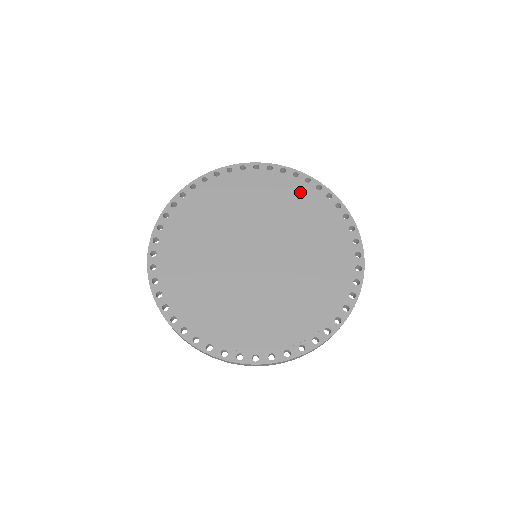
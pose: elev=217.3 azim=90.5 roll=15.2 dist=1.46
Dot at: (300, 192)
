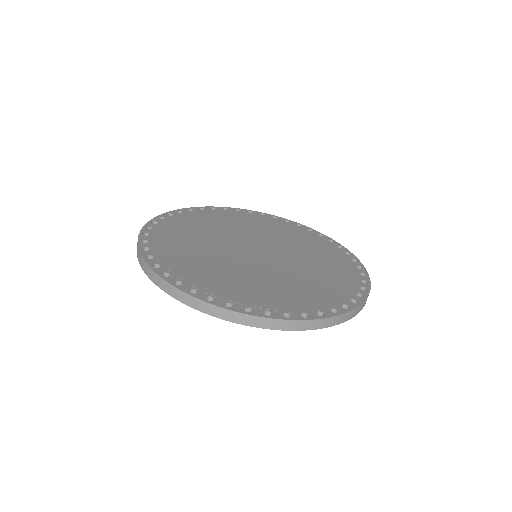
Dot at: (293, 229)
